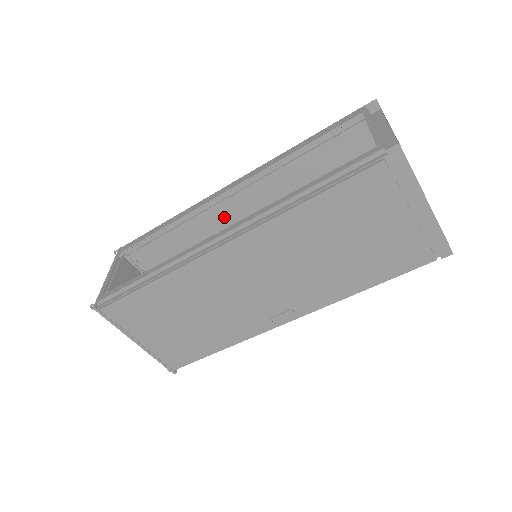
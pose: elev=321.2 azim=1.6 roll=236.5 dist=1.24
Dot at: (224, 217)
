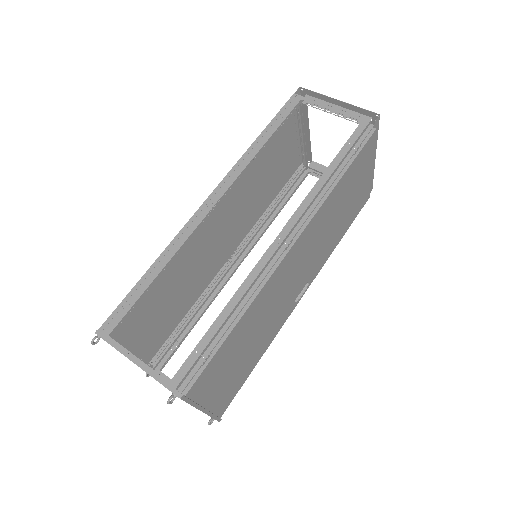
Dot at: (198, 236)
